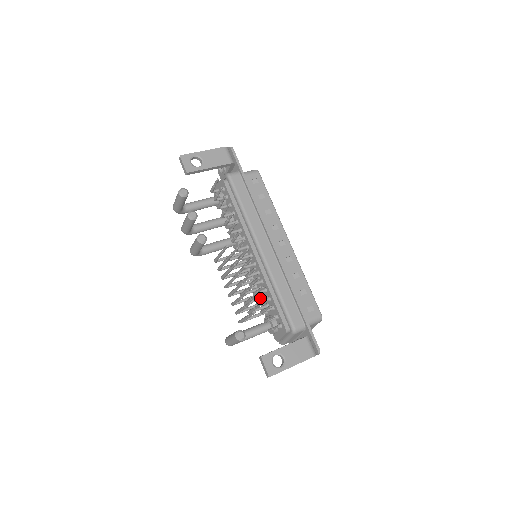
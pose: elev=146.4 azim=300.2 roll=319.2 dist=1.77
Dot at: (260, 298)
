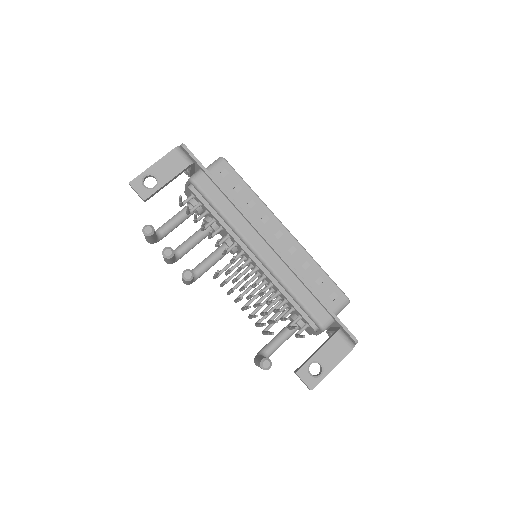
Dot at: (276, 301)
